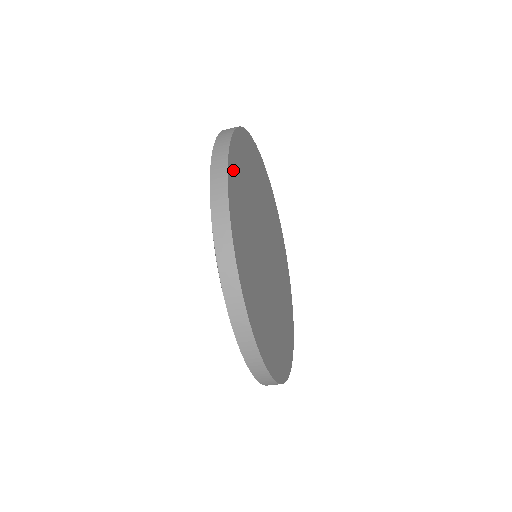
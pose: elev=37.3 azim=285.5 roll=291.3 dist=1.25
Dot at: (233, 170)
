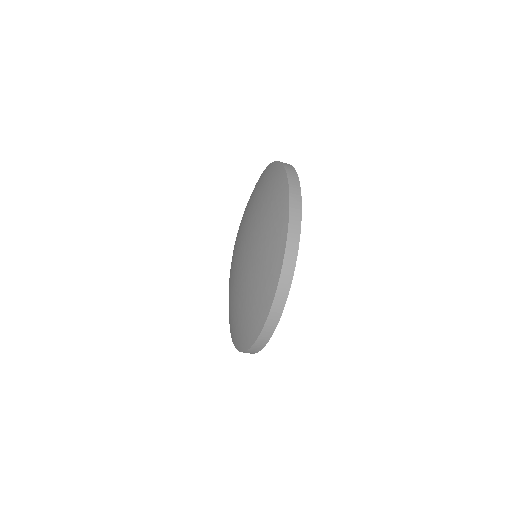
Dot at: occluded
